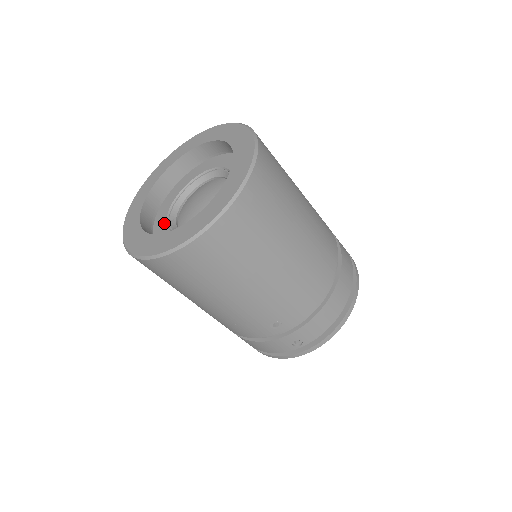
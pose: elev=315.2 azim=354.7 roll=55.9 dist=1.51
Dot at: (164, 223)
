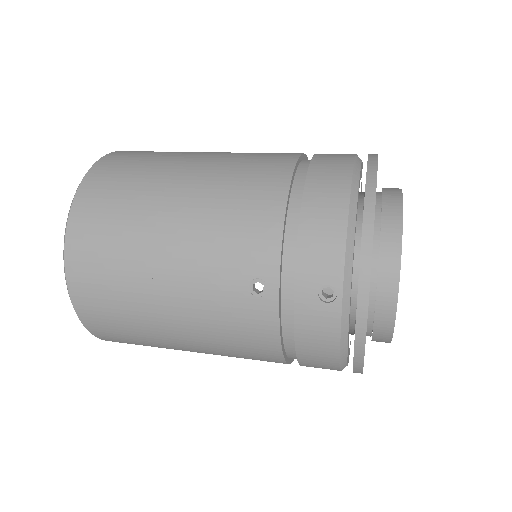
Dot at: occluded
